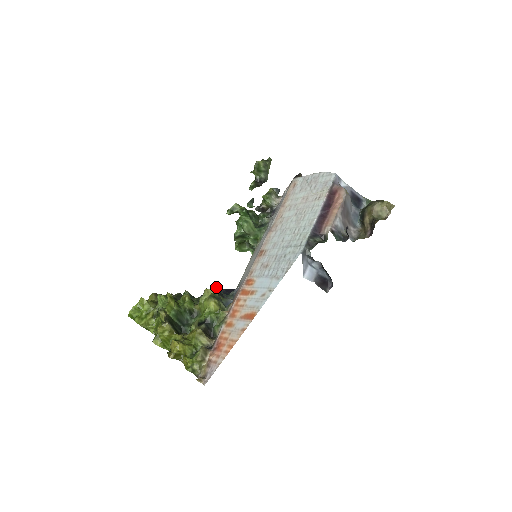
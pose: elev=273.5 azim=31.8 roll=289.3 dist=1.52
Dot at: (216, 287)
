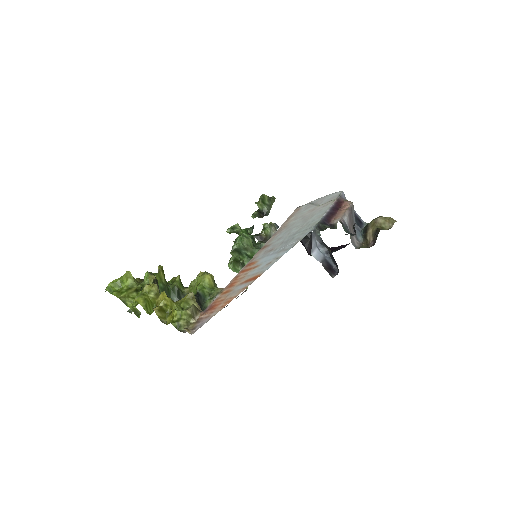
Dot at: occluded
